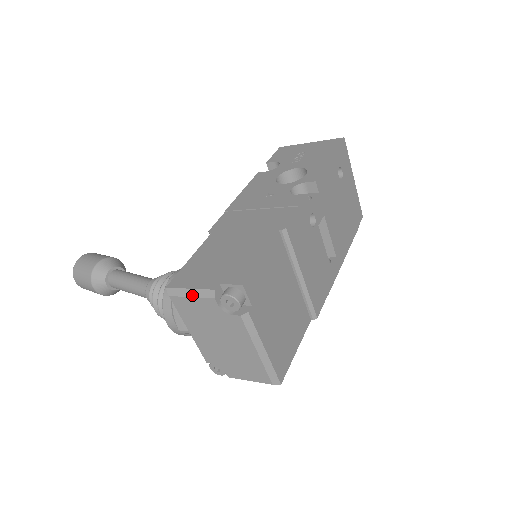
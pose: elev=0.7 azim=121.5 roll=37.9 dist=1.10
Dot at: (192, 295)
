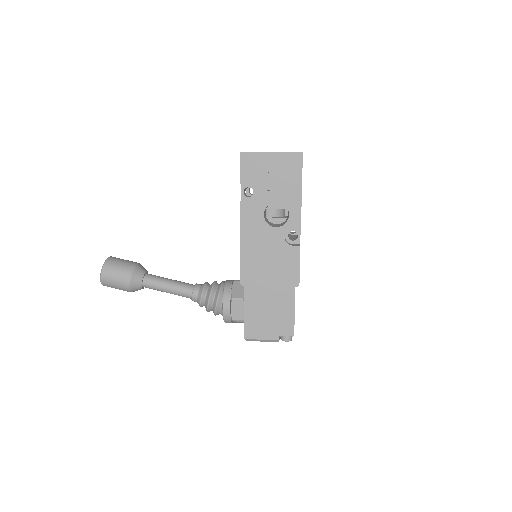
Dot at: (264, 341)
